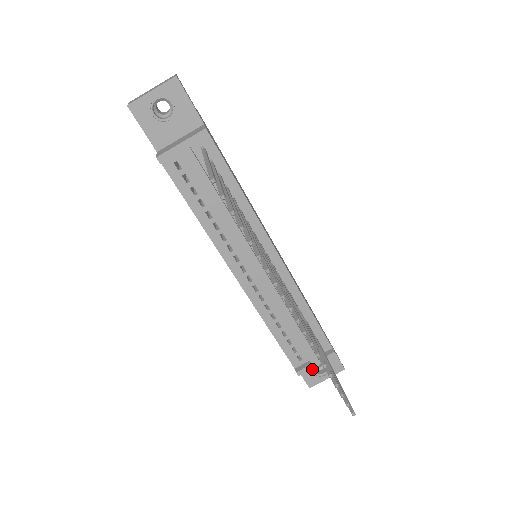
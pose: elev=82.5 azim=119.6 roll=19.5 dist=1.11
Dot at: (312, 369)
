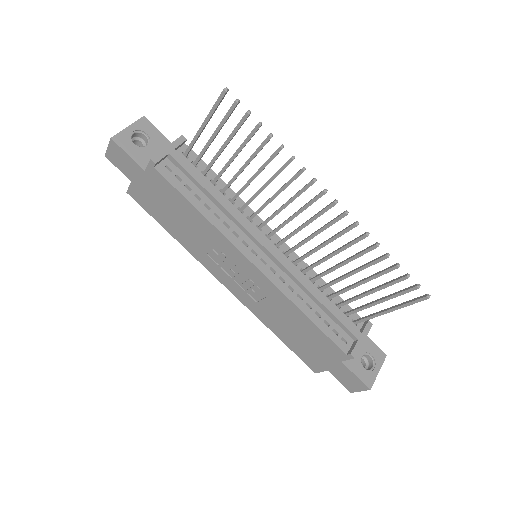
Dot at: (360, 364)
